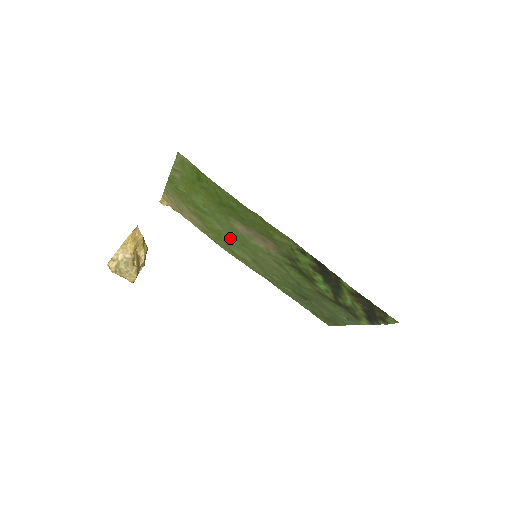
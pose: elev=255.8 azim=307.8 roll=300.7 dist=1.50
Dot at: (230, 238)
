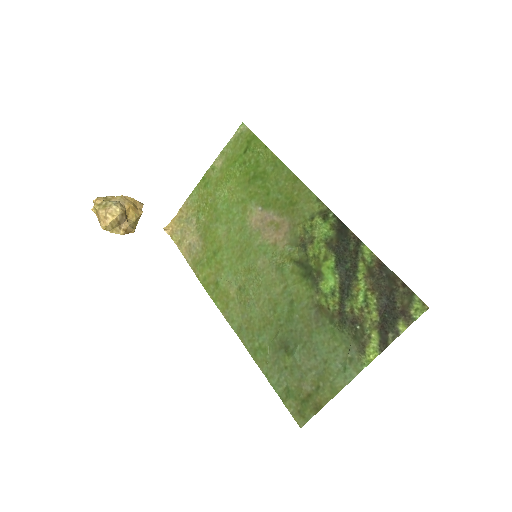
Dot at: (228, 253)
